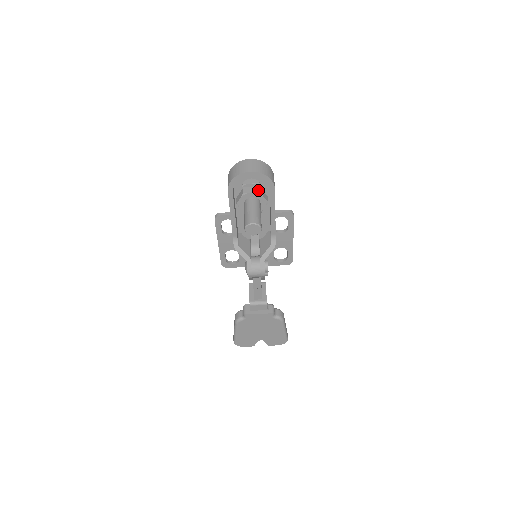
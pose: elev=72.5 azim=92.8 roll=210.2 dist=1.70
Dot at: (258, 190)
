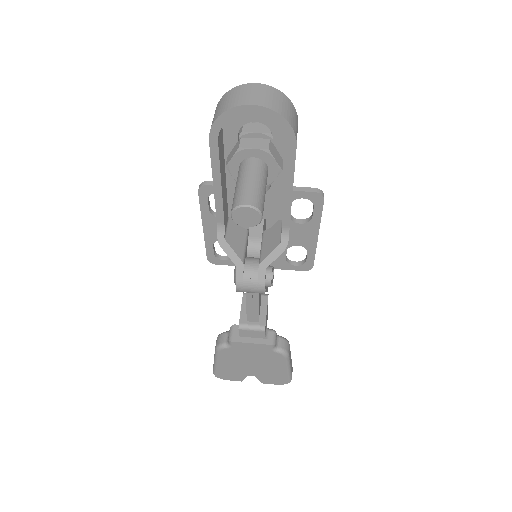
Dot at: (266, 145)
